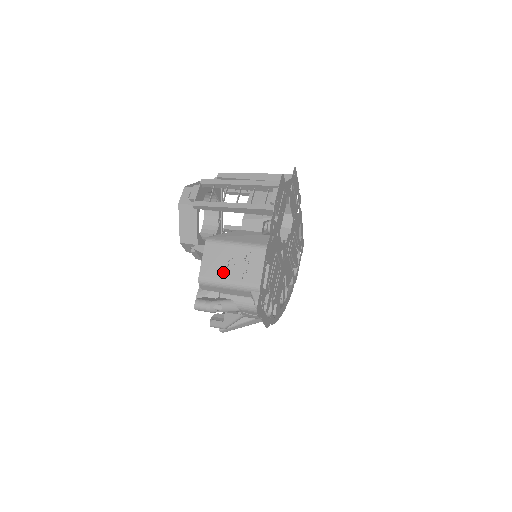
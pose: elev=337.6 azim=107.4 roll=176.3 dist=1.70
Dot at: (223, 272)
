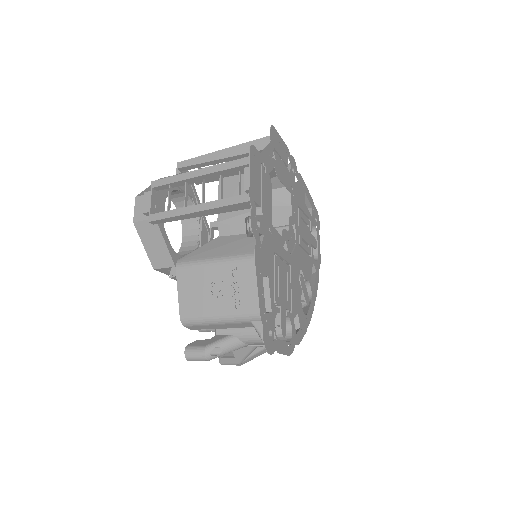
Dot at: (208, 304)
